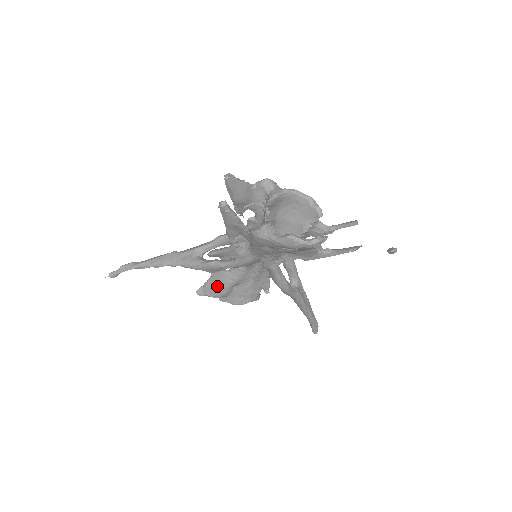
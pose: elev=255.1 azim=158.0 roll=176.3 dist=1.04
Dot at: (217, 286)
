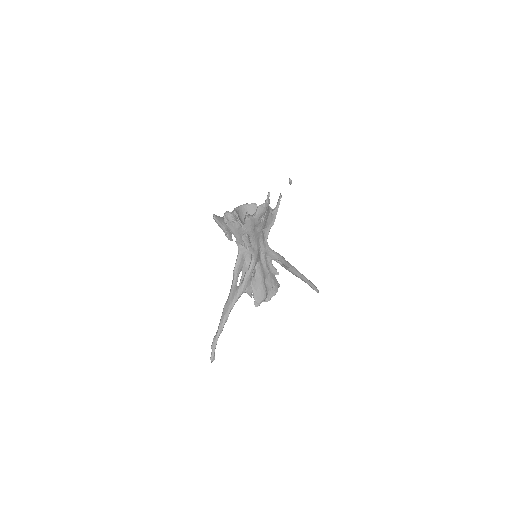
Dot at: (259, 289)
